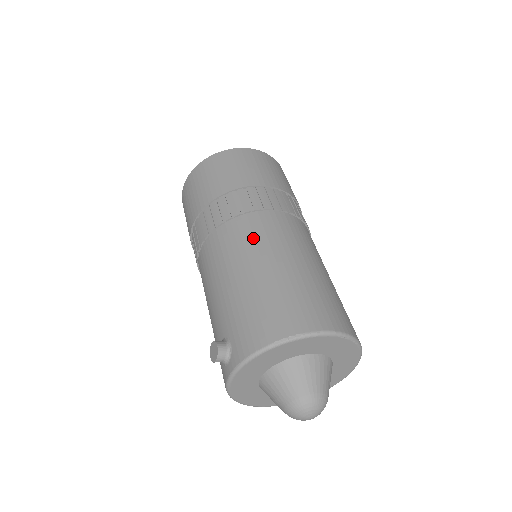
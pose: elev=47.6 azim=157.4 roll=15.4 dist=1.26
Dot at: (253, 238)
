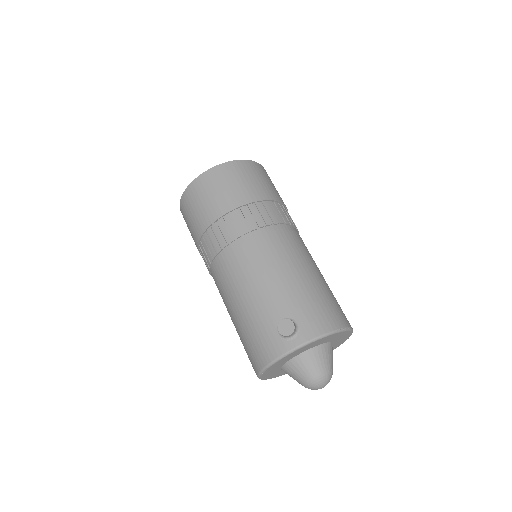
Dot at: (298, 247)
